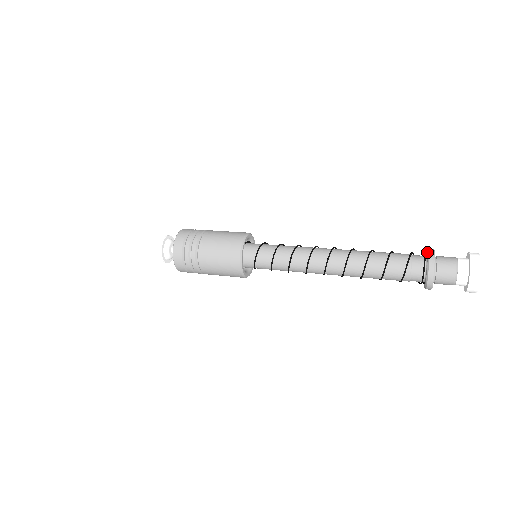
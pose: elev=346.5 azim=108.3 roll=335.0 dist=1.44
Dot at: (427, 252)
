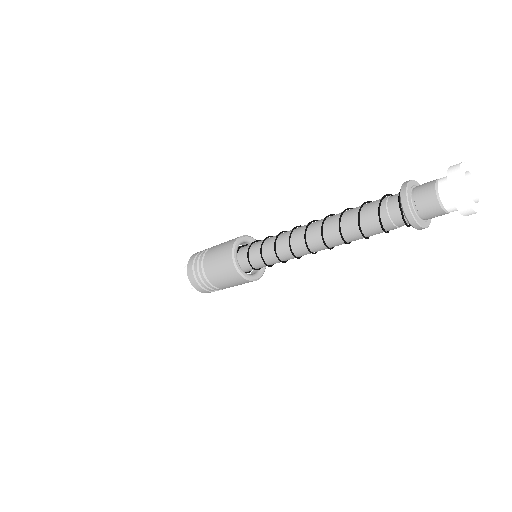
Dot at: occluded
